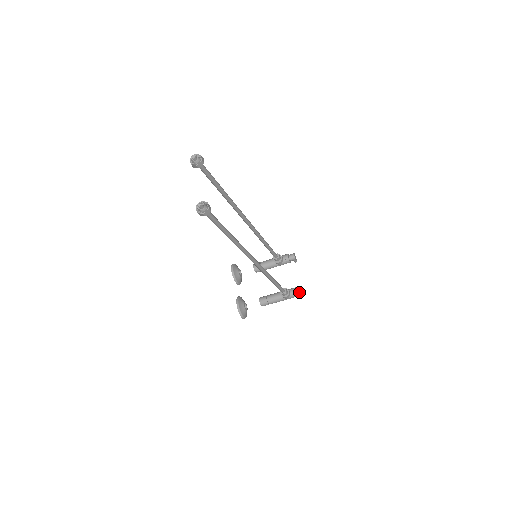
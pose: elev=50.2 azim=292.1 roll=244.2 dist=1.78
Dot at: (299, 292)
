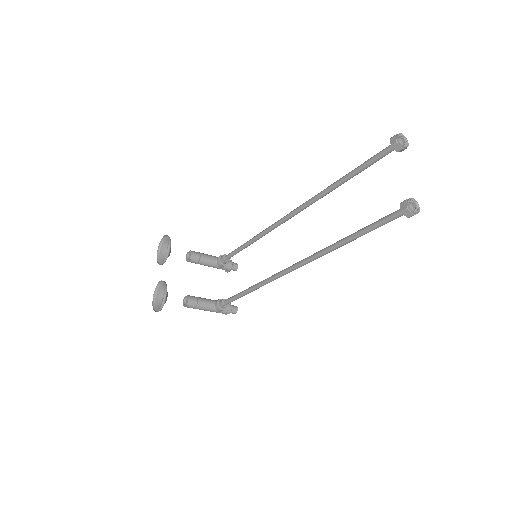
Dot at: (233, 311)
